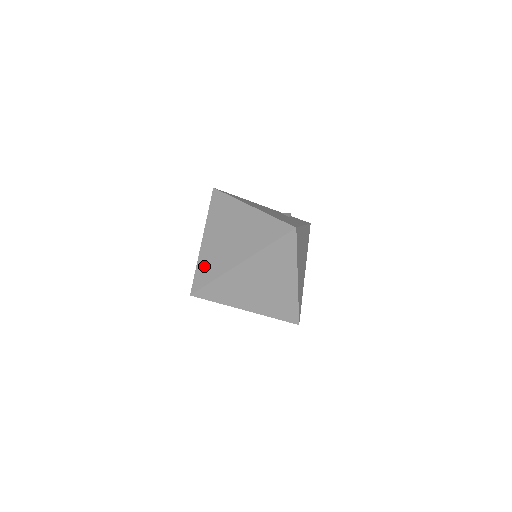
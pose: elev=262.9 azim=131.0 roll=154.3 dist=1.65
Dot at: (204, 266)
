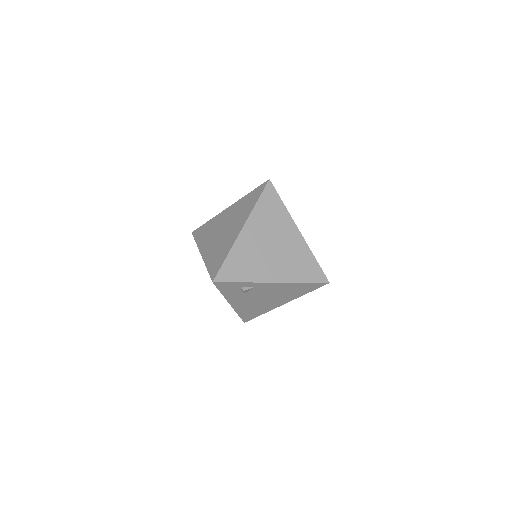
Dot at: (213, 260)
